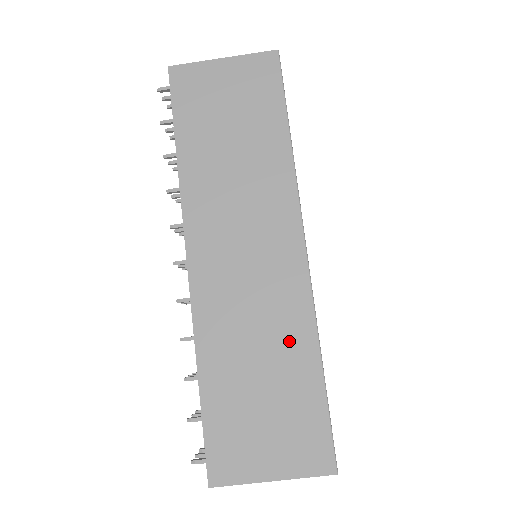
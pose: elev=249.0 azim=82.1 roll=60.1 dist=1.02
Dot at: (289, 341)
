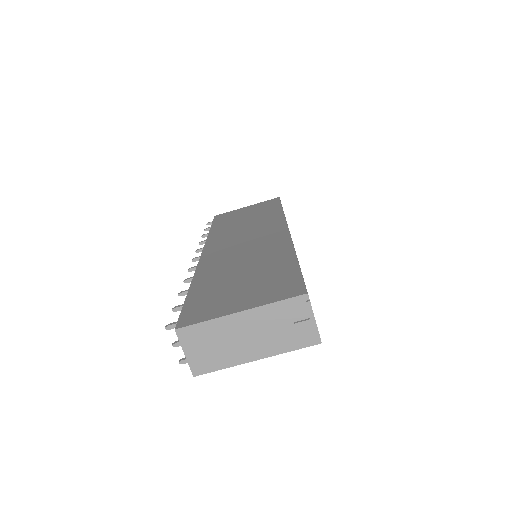
Dot at: (270, 256)
